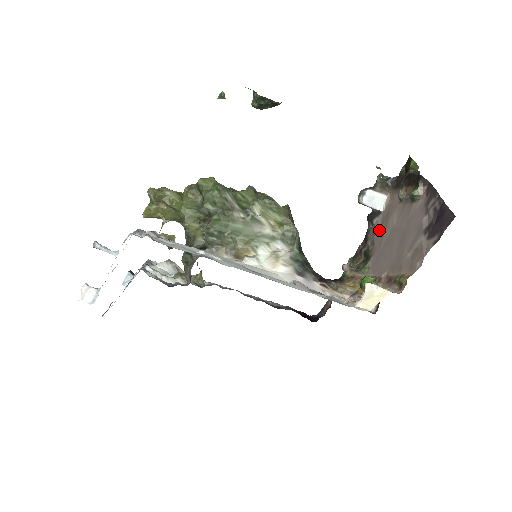
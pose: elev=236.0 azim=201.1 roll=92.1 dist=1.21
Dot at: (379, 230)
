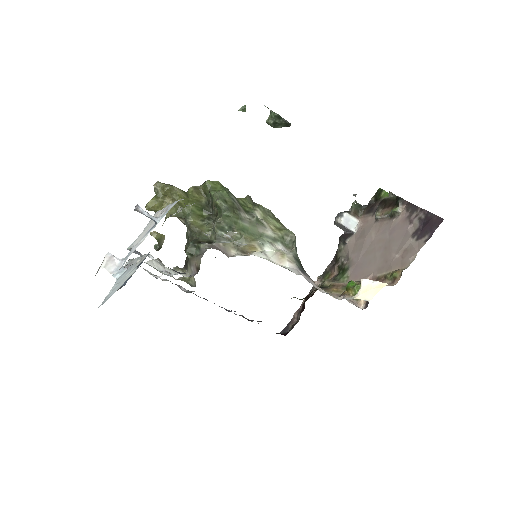
Dot at: (354, 246)
